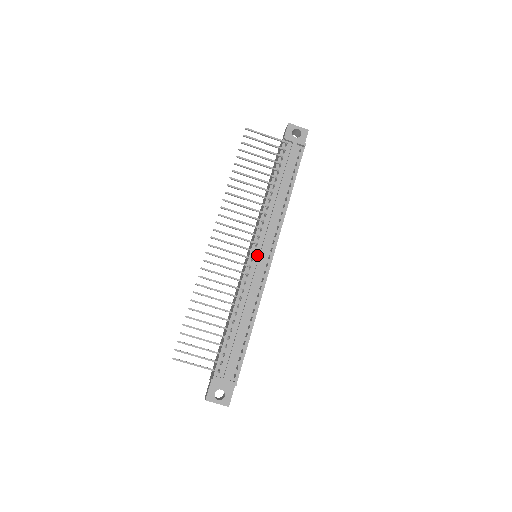
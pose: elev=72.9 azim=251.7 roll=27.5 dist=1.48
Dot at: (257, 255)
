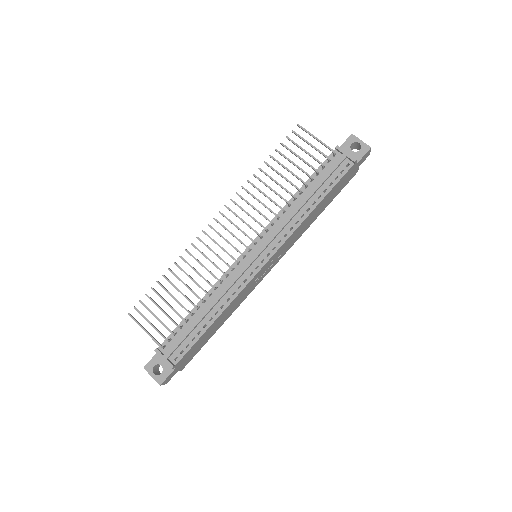
Dot at: (252, 254)
